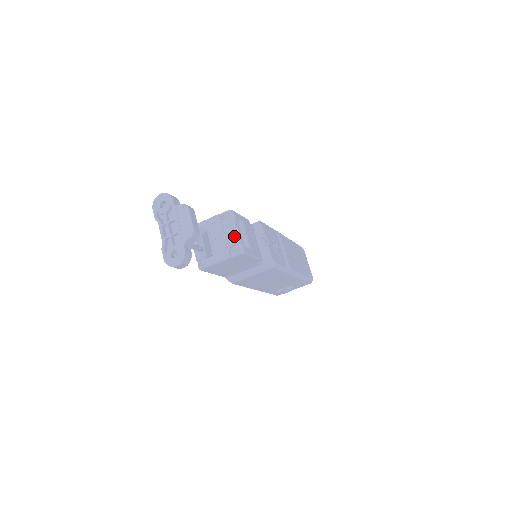
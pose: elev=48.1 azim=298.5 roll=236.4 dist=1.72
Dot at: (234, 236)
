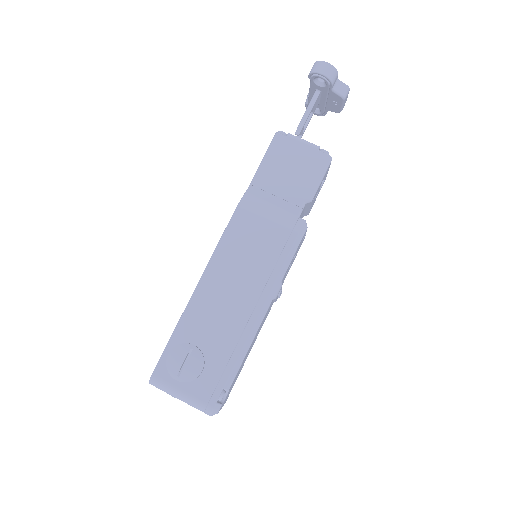
Dot at: occluded
